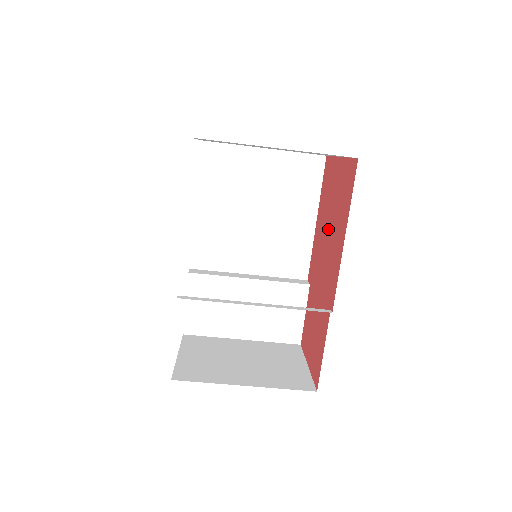
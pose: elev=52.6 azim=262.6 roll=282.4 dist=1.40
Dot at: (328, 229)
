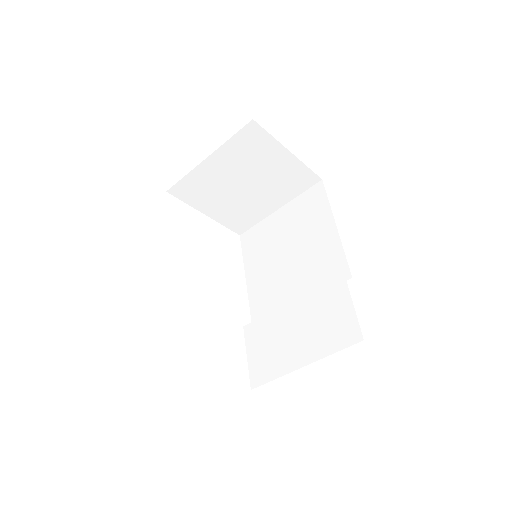
Dot at: occluded
